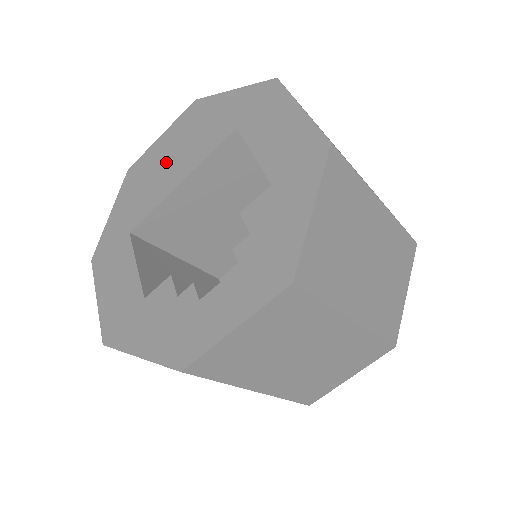
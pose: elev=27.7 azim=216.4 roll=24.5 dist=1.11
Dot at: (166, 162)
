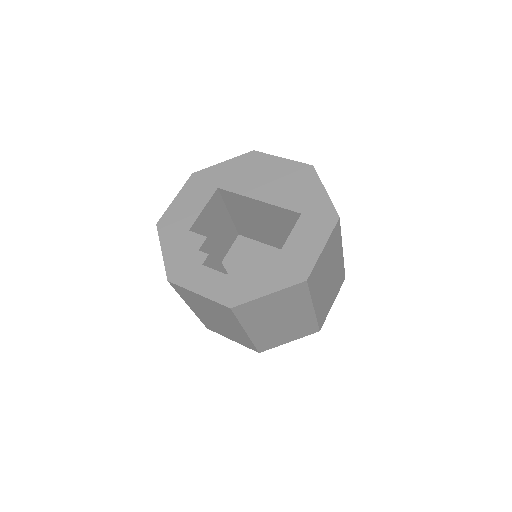
Dot at: (267, 178)
